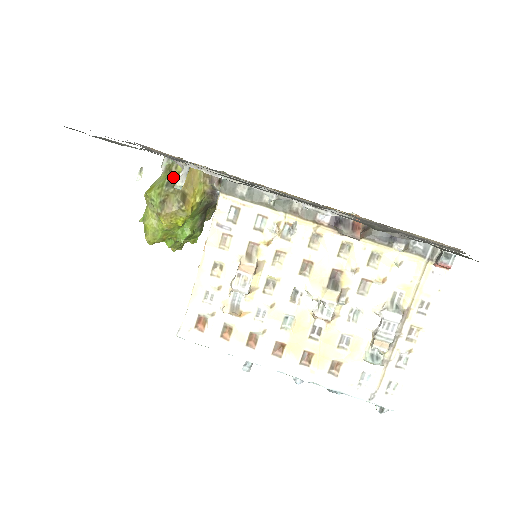
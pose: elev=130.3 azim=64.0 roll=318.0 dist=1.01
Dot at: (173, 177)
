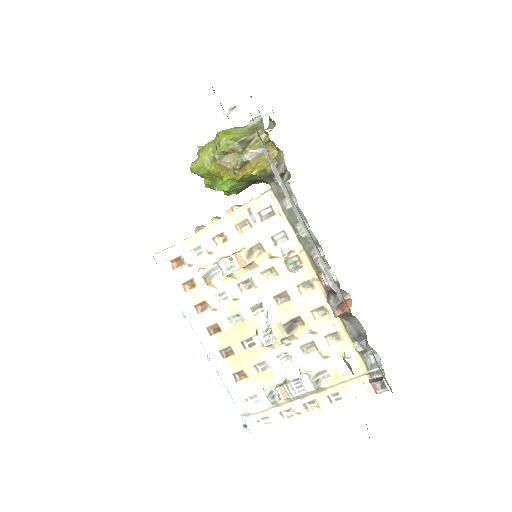
Dot at: (250, 140)
